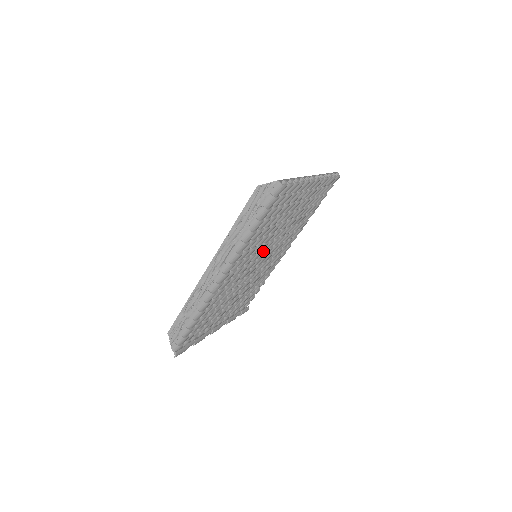
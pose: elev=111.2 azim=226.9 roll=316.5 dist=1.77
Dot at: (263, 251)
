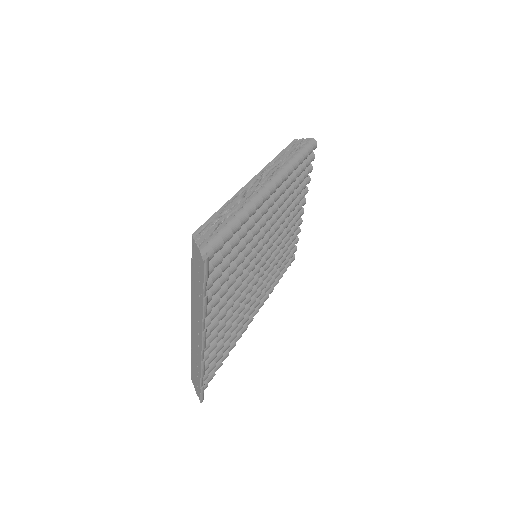
Dot at: (271, 240)
